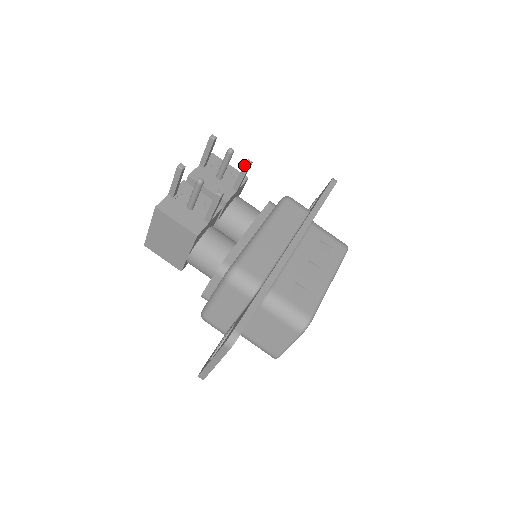
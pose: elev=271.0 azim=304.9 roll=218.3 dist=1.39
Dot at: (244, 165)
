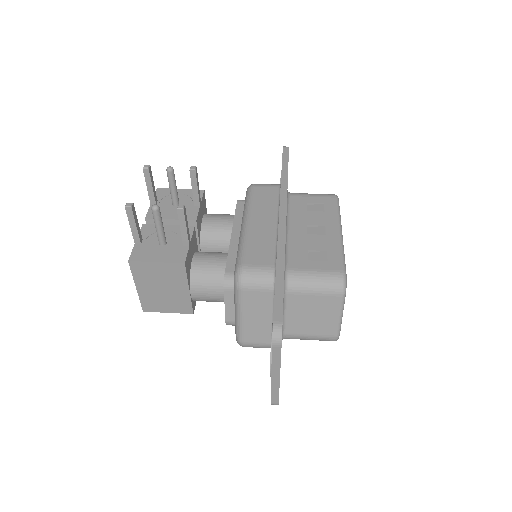
Dot at: (190, 174)
